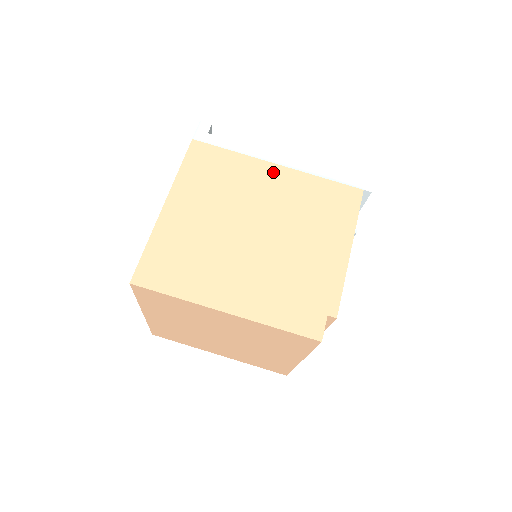
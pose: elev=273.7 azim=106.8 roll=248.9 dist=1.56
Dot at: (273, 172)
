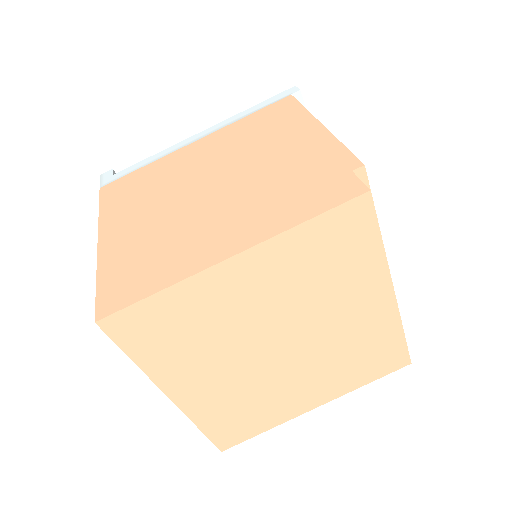
Dot at: (194, 147)
